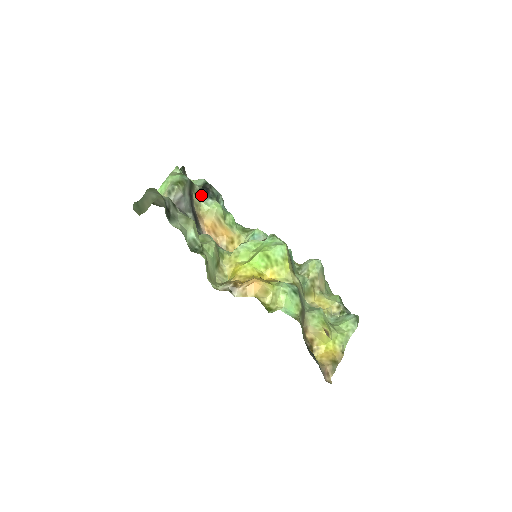
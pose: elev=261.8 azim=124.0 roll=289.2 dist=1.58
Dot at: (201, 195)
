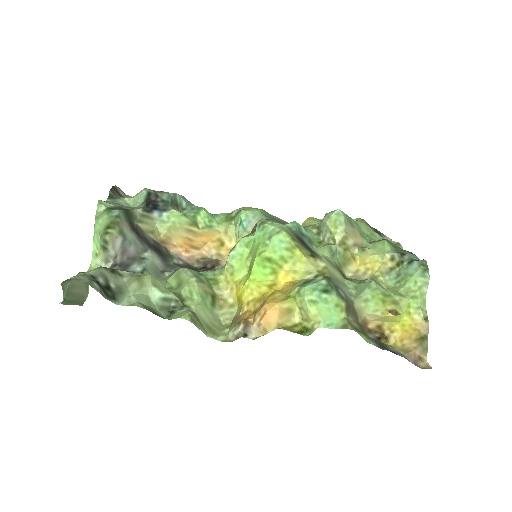
Dot at: (150, 216)
